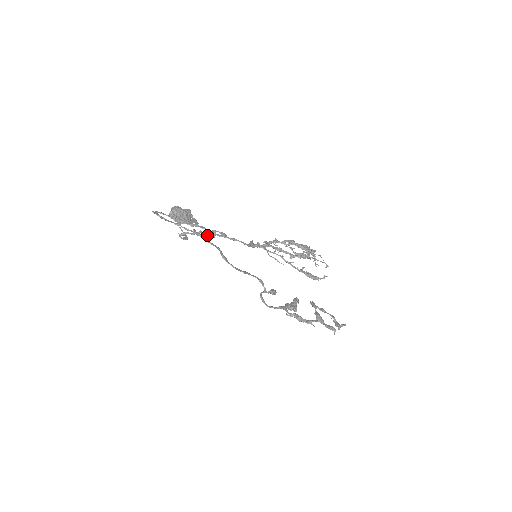
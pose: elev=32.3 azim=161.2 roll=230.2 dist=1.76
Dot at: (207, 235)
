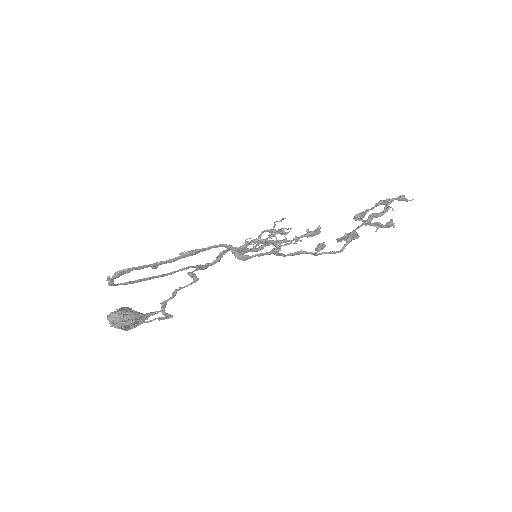
Dot at: (188, 285)
